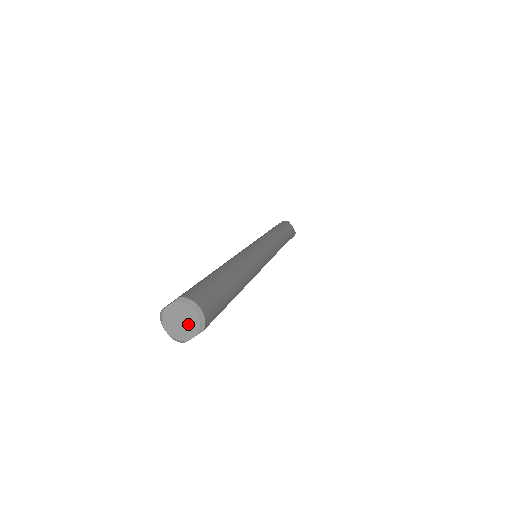
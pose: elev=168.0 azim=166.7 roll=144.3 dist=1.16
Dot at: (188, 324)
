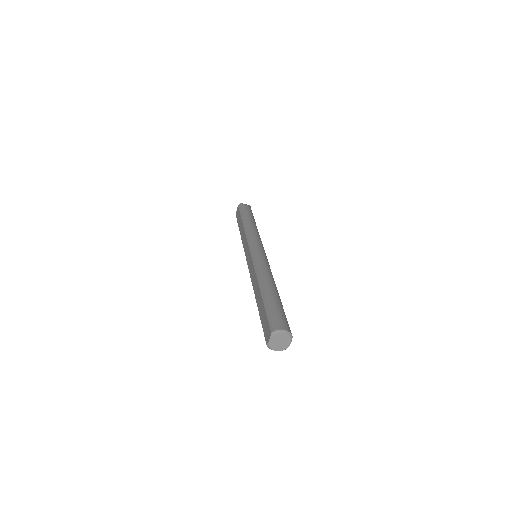
Dot at: (284, 341)
